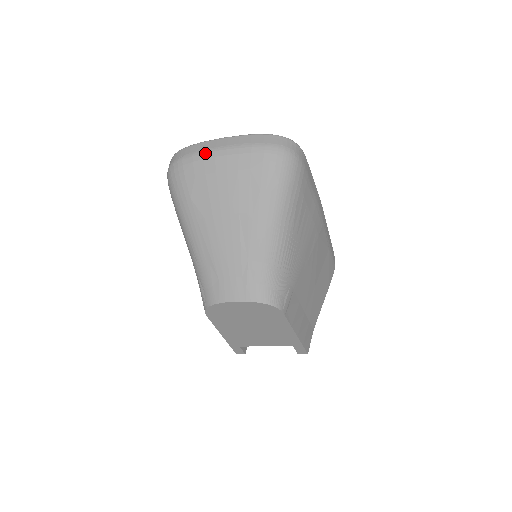
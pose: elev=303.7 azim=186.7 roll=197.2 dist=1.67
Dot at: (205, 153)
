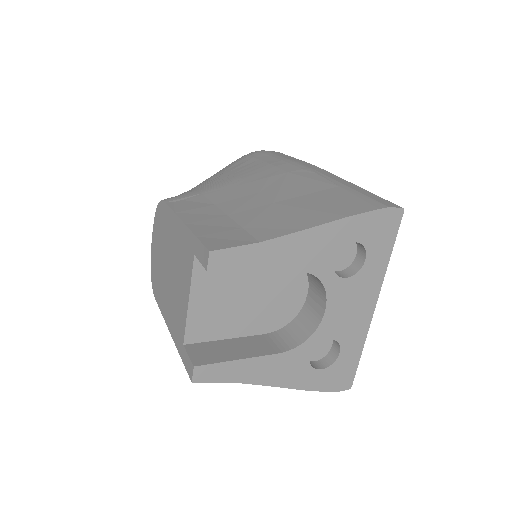
Dot at: occluded
